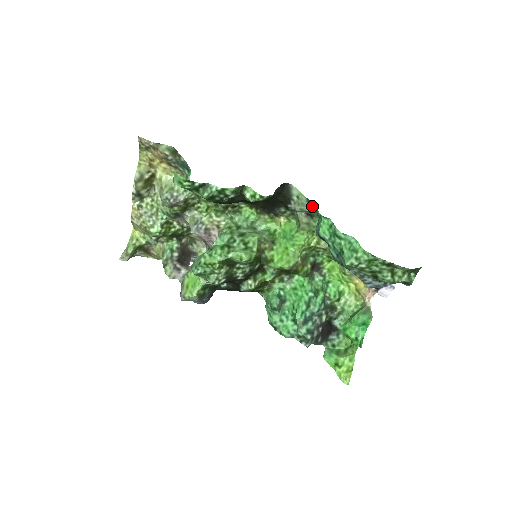
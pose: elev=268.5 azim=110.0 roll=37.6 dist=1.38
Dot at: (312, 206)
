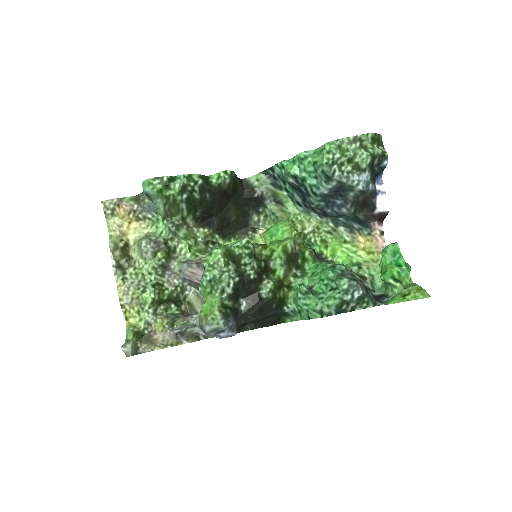
Dot at: (273, 182)
